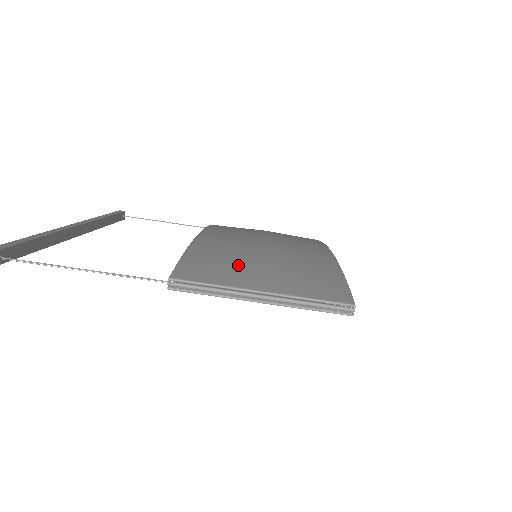
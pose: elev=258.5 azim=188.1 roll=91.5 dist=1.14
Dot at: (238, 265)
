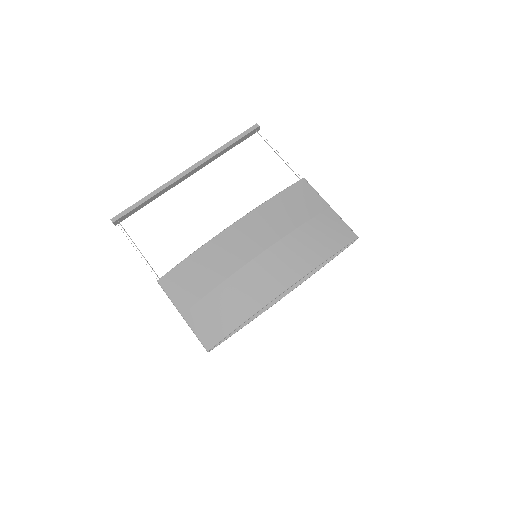
Dot at: (194, 288)
